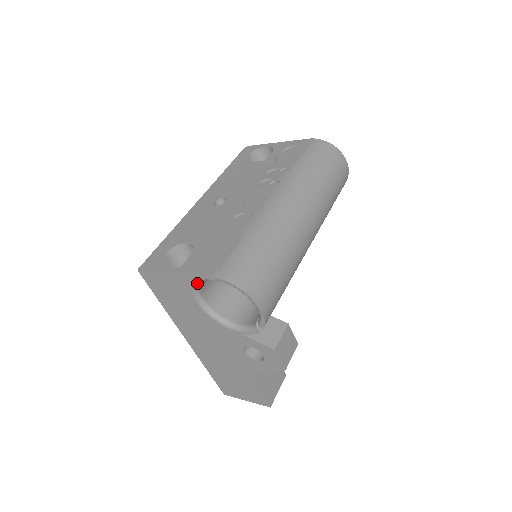
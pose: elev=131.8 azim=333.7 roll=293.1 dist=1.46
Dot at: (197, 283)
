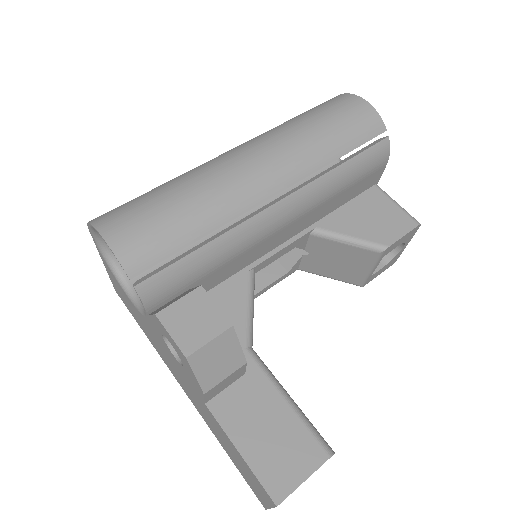
Dot at: (105, 259)
